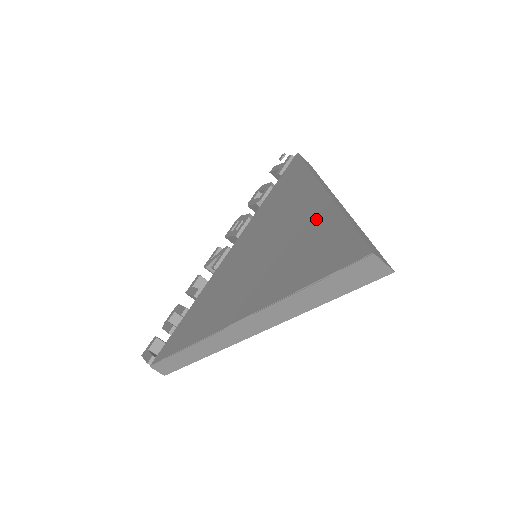
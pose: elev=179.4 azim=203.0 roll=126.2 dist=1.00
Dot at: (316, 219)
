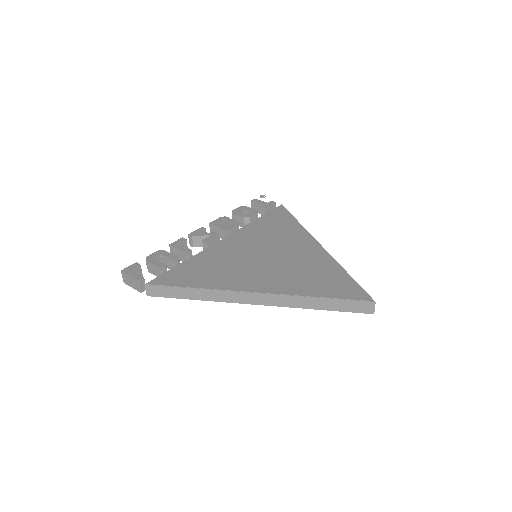
Dot at: (322, 263)
